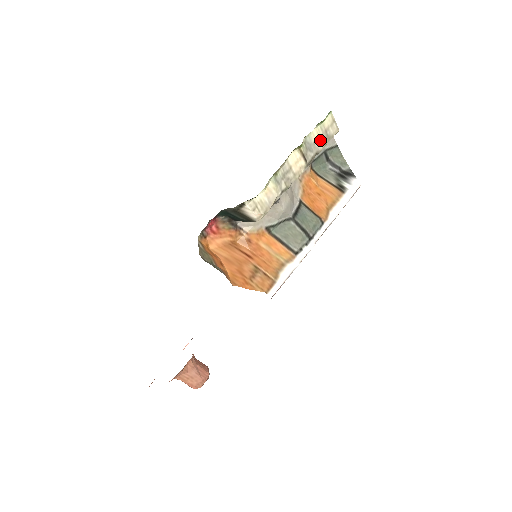
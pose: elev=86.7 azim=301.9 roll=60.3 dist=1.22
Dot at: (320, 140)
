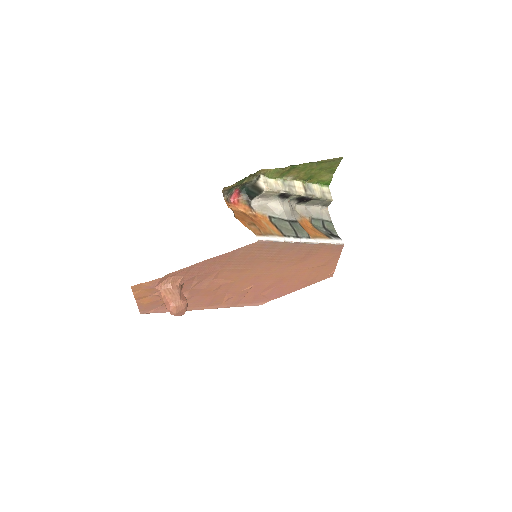
Dot at: (318, 192)
